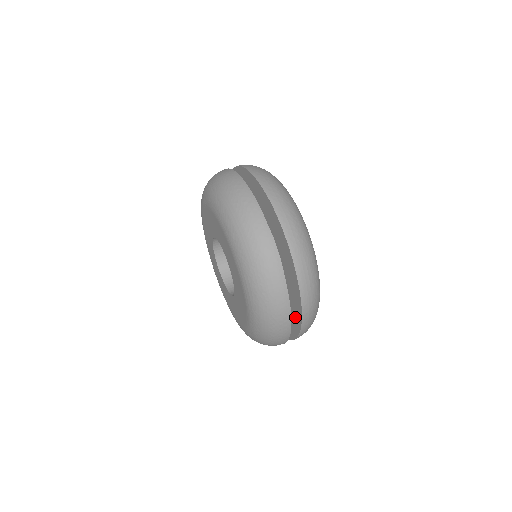
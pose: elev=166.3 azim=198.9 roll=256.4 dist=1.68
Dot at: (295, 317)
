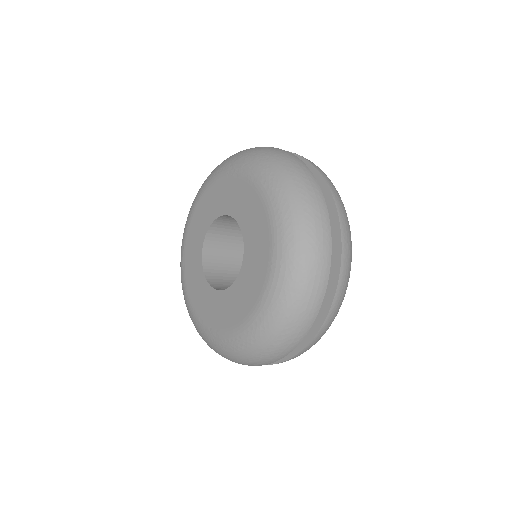
Dot at: occluded
